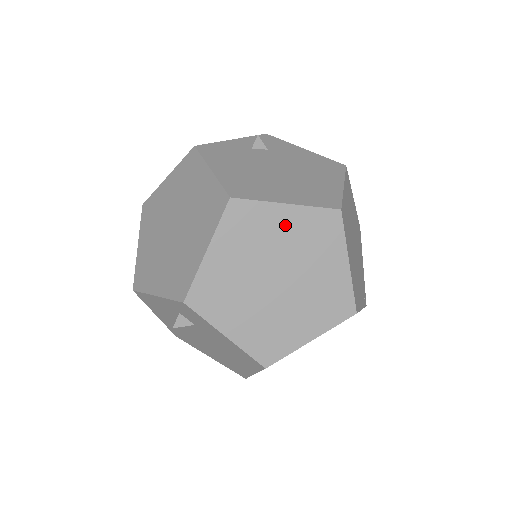
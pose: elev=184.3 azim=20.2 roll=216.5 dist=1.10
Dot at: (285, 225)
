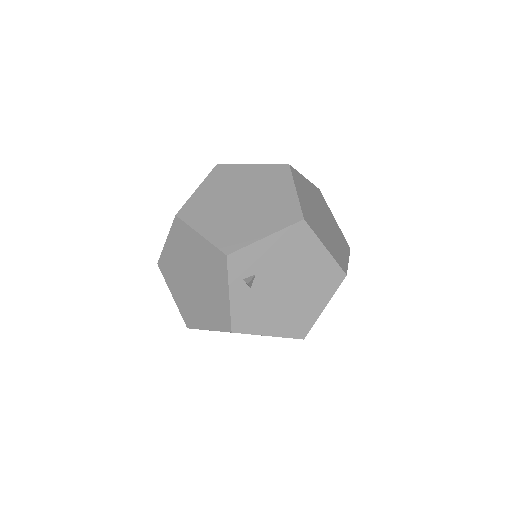
Dot at: occluded
